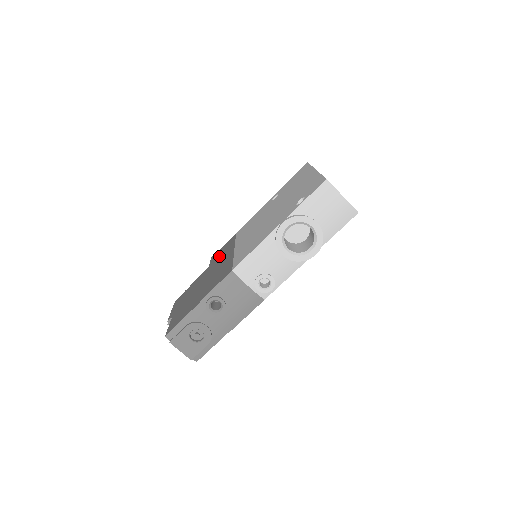
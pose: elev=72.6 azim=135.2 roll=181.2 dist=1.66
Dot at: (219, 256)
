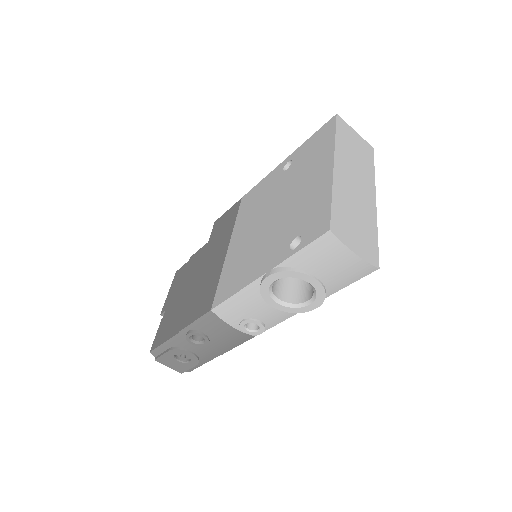
Dot at: (218, 236)
